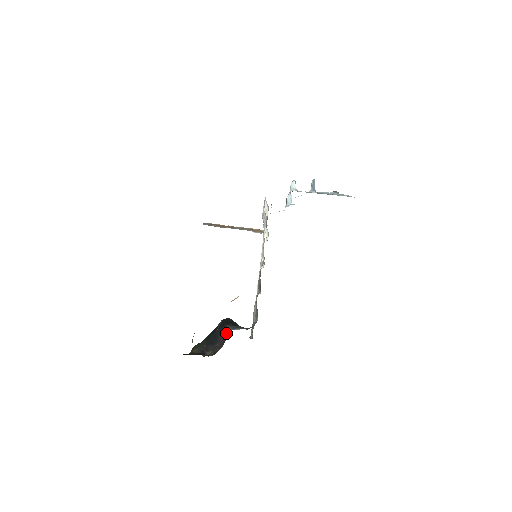
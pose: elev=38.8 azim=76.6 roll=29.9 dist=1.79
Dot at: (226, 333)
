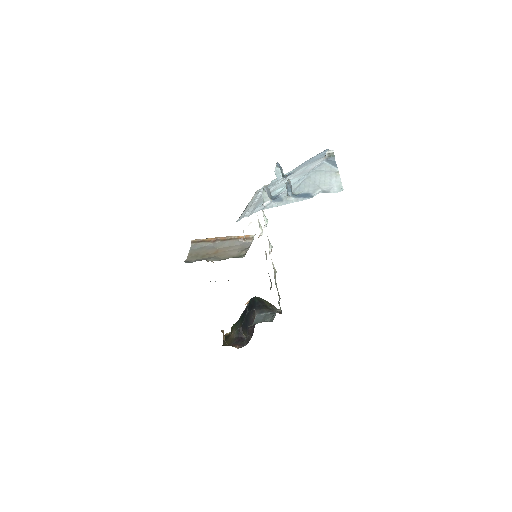
Dot at: (254, 318)
